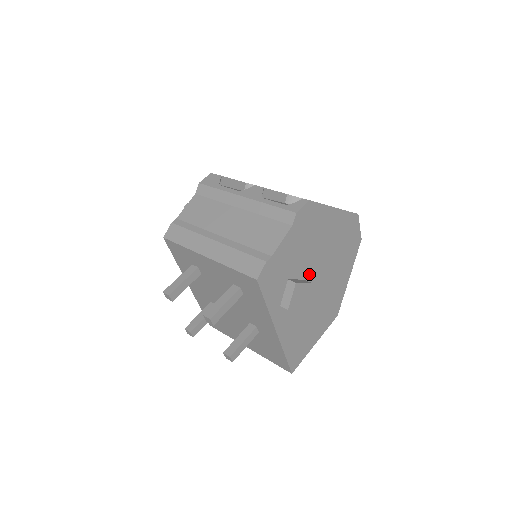
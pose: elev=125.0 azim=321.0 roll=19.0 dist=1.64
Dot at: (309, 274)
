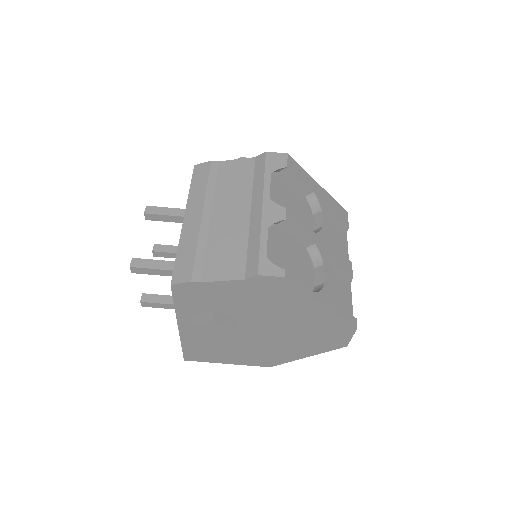
Dot at: (248, 322)
